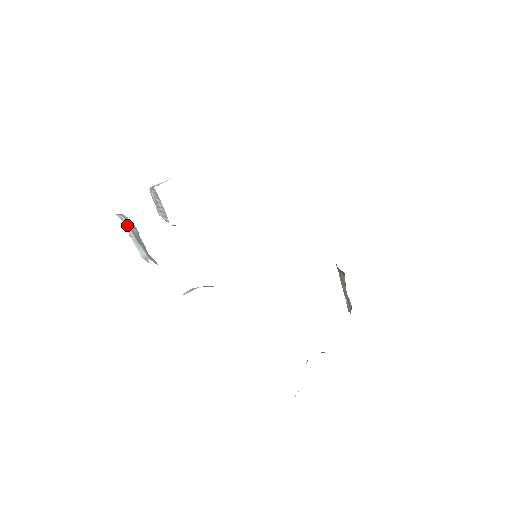
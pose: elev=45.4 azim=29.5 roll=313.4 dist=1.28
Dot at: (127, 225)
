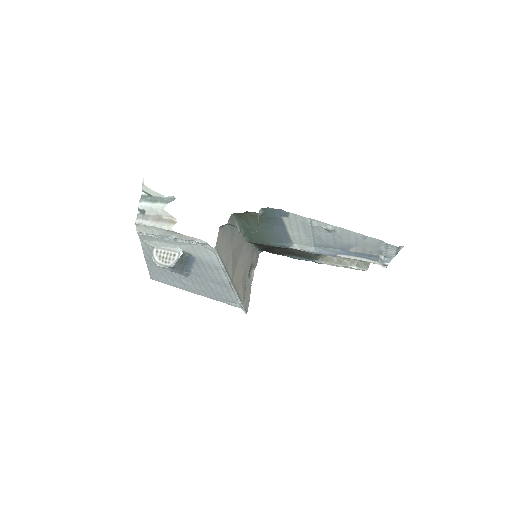
Dot at: (141, 201)
